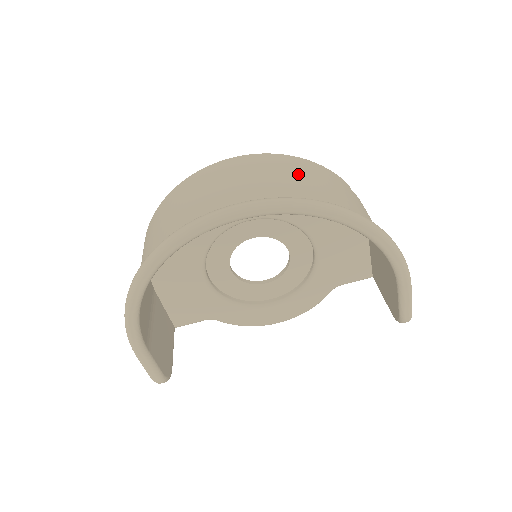
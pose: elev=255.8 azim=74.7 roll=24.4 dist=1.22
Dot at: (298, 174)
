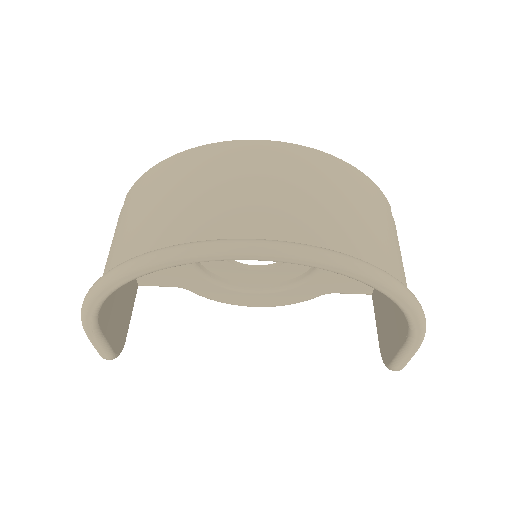
Dot at: (343, 196)
